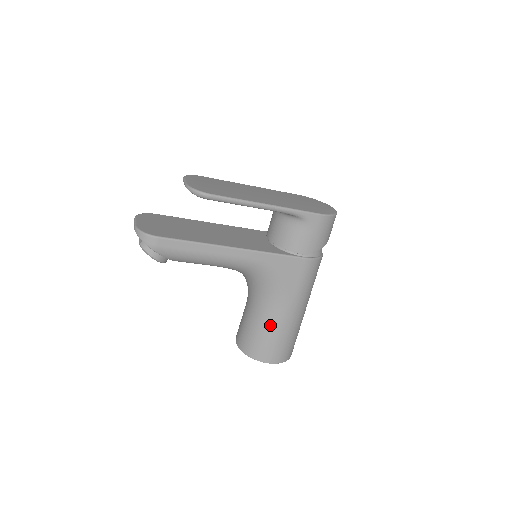
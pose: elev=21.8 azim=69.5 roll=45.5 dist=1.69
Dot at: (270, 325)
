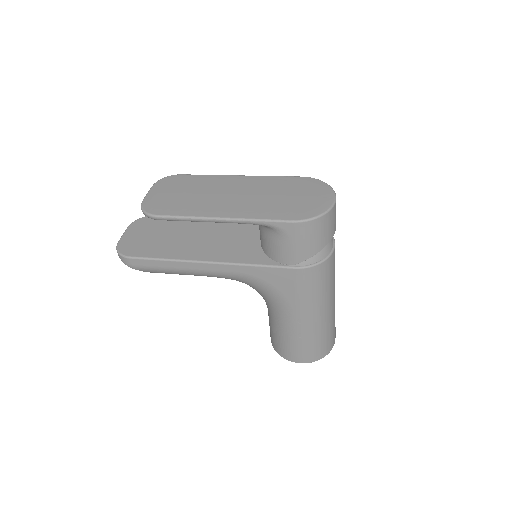
Dot at: (283, 329)
